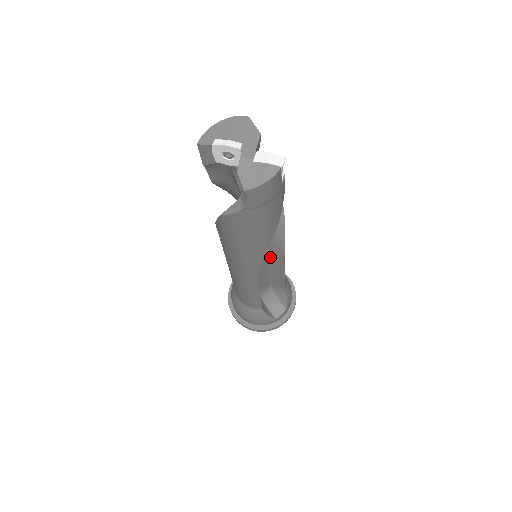
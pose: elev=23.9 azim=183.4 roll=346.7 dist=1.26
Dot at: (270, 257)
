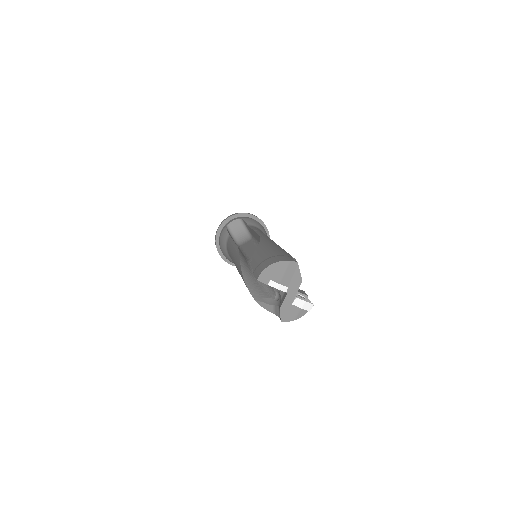
Dot at: occluded
